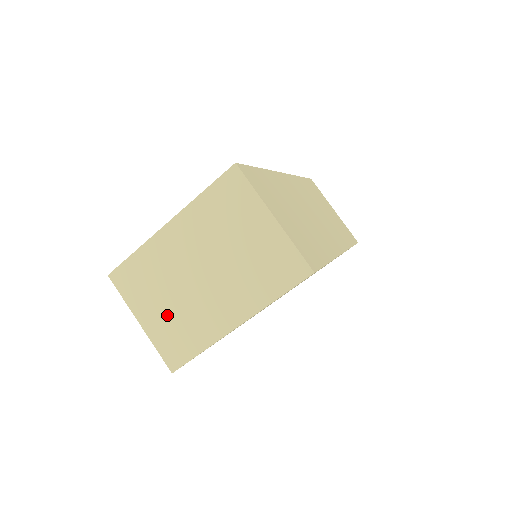
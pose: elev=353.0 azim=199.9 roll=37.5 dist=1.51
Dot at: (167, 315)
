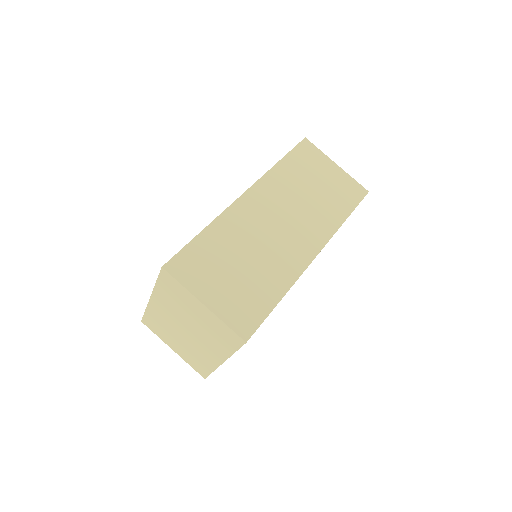
Dot at: (183, 349)
